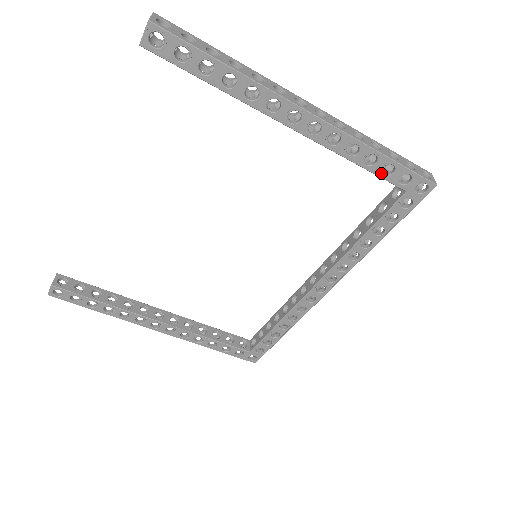
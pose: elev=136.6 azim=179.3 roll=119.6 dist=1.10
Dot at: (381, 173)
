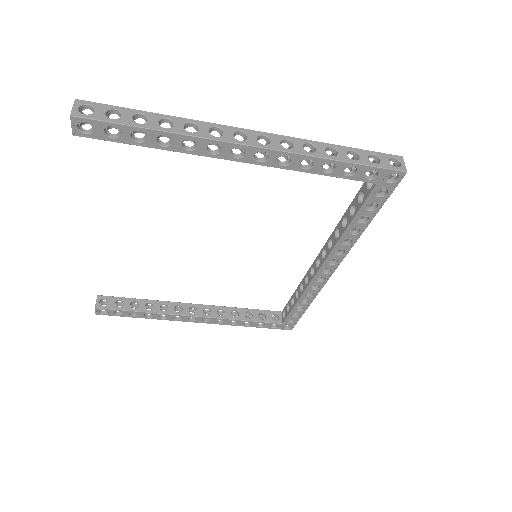
Dot at: (344, 175)
